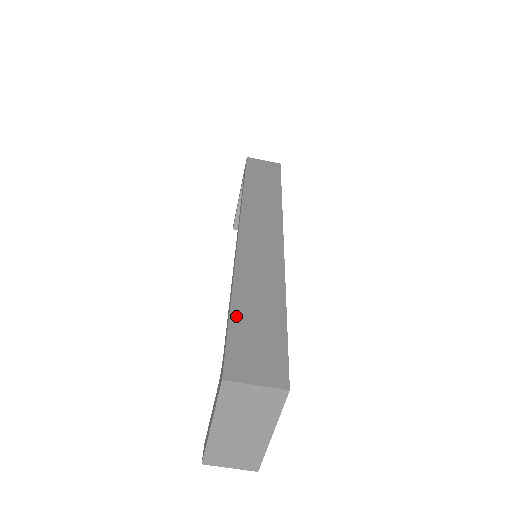
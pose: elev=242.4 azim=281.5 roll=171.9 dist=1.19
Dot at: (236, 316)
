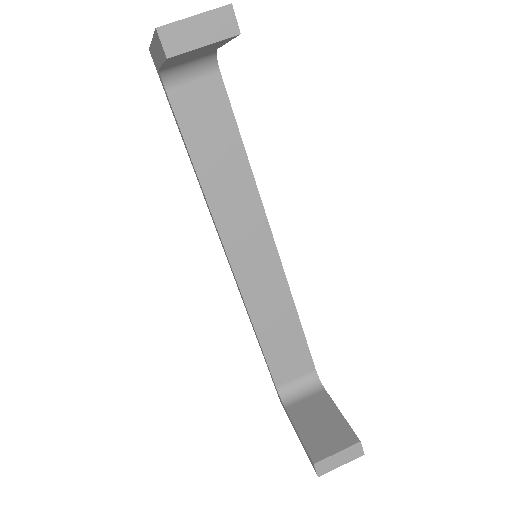
Dot at: occluded
